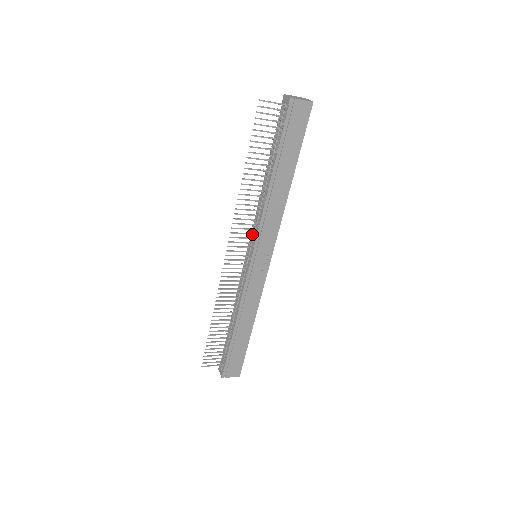
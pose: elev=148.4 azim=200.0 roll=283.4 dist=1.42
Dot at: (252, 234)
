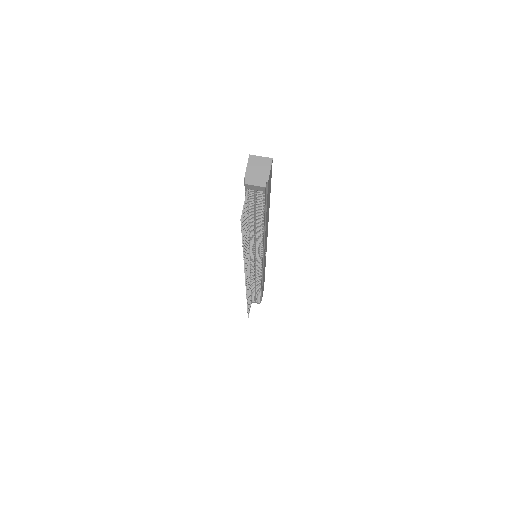
Dot at: (250, 255)
